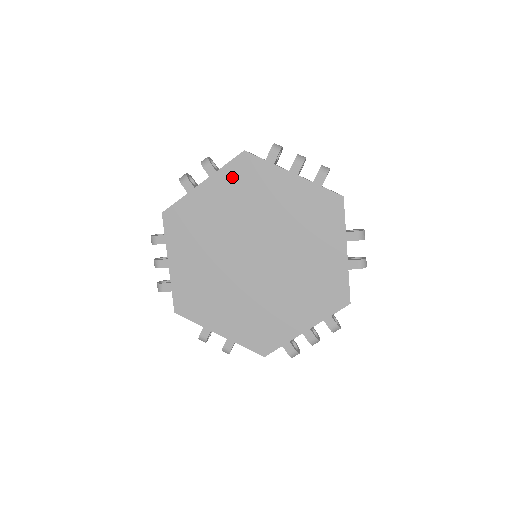
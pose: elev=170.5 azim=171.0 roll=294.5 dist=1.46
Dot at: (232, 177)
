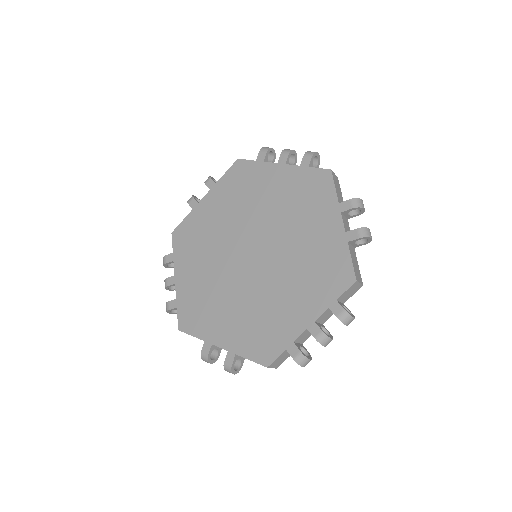
Dot at: (228, 184)
